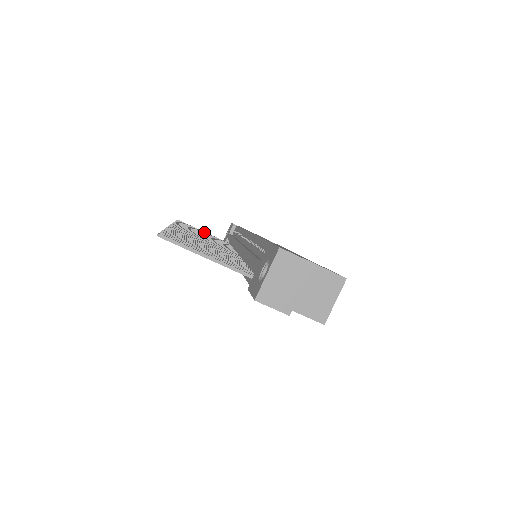
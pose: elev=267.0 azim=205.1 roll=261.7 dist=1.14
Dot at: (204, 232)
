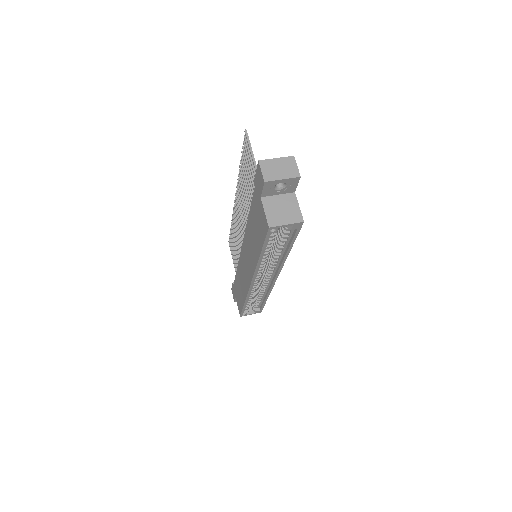
Dot at: occluded
